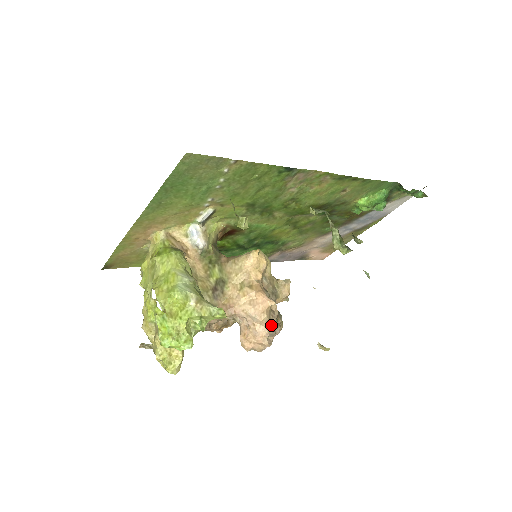
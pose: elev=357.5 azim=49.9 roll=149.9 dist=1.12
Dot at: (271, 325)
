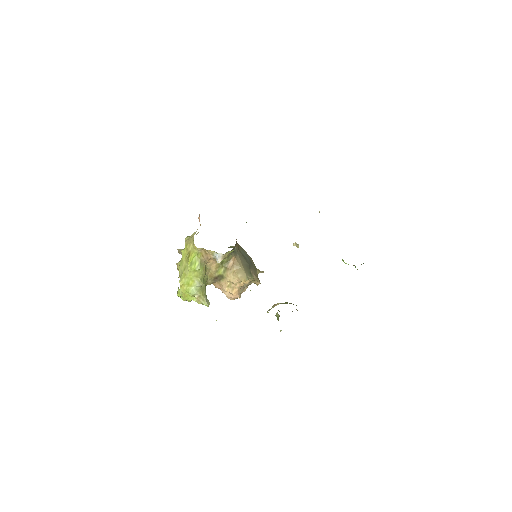
Dot at: (236, 298)
